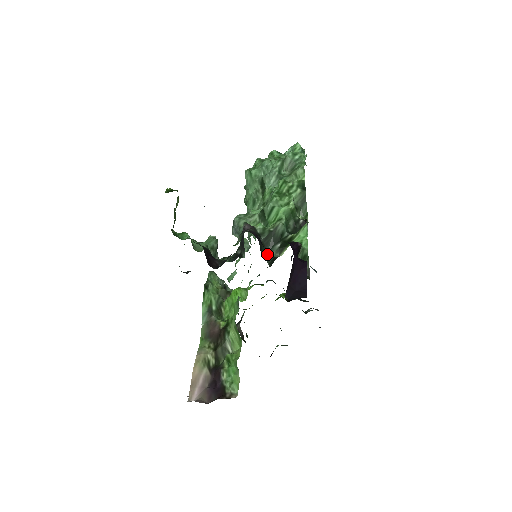
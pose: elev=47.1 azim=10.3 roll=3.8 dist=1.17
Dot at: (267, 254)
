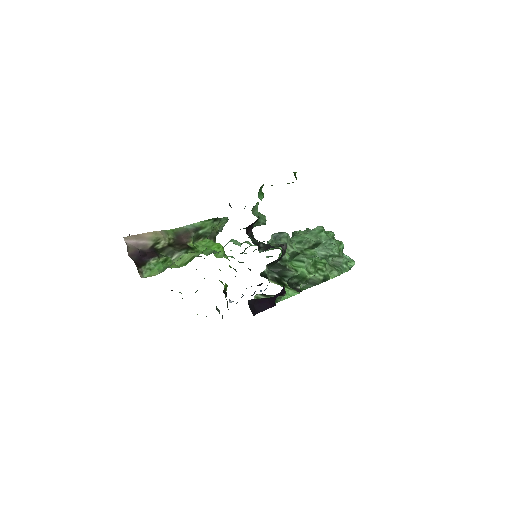
Dot at: (268, 269)
